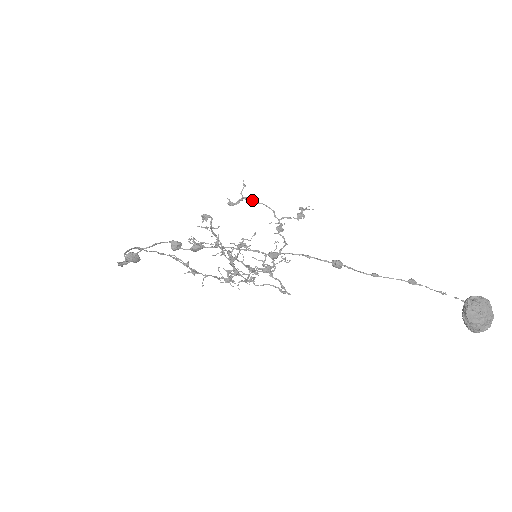
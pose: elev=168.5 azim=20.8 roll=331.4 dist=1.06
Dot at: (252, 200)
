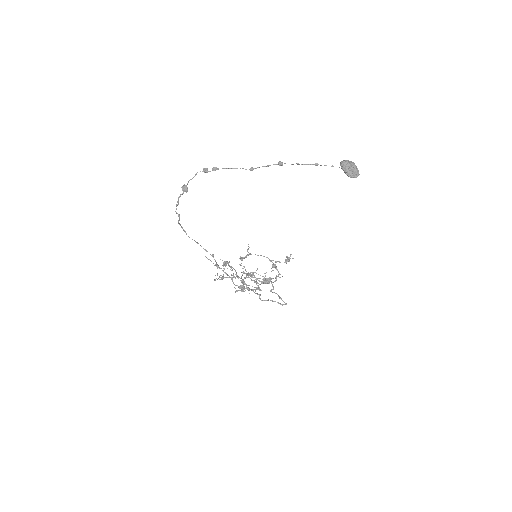
Dot at: (255, 254)
